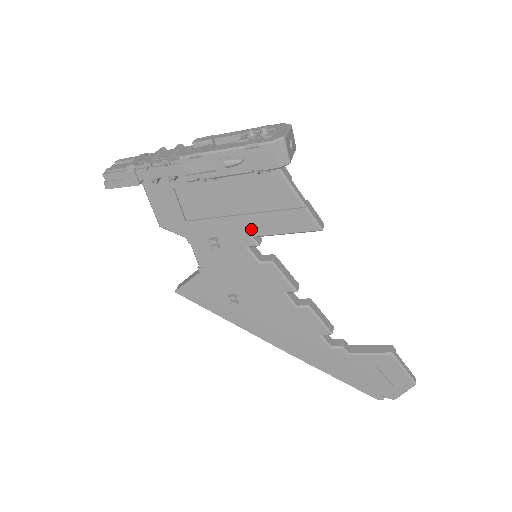
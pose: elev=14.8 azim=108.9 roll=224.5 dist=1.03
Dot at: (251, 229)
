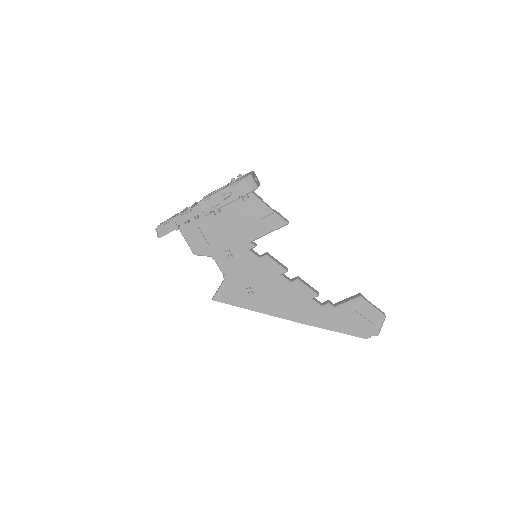
Dot at: (248, 237)
